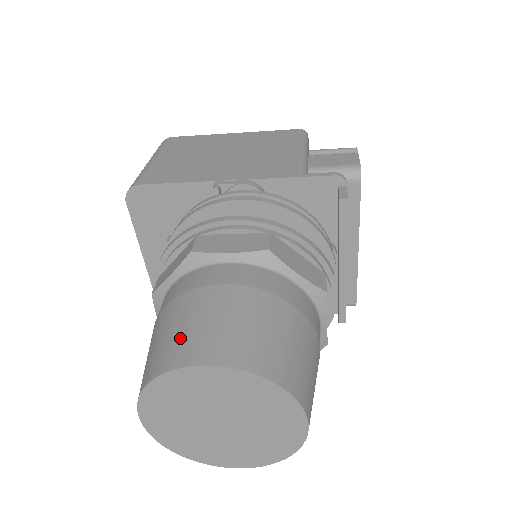
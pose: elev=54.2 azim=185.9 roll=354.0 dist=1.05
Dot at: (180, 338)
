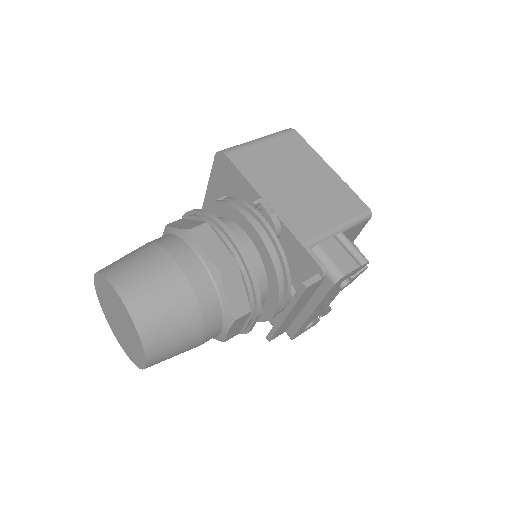
Dot at: (129, 269)
